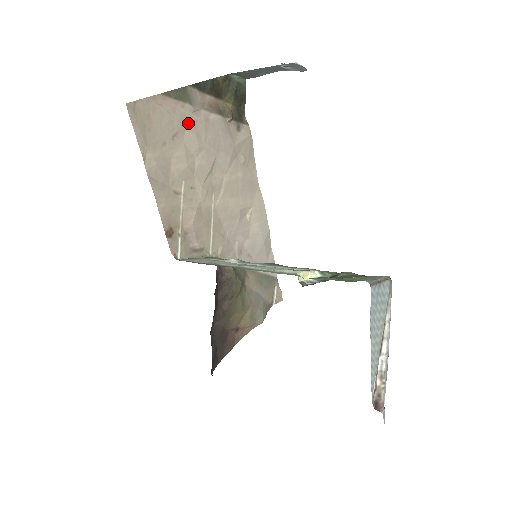
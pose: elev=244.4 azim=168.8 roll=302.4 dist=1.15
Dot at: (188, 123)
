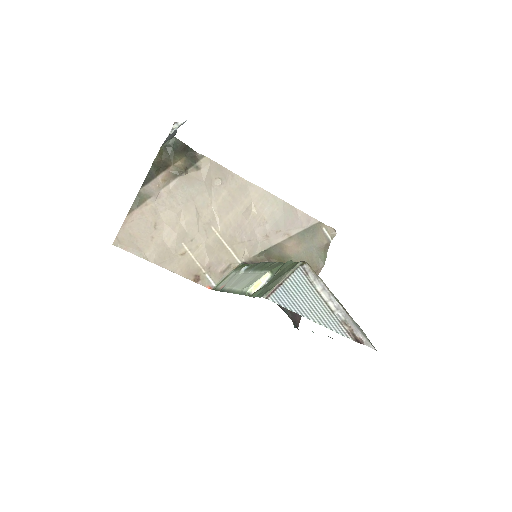
Dot at: (158, 209)
